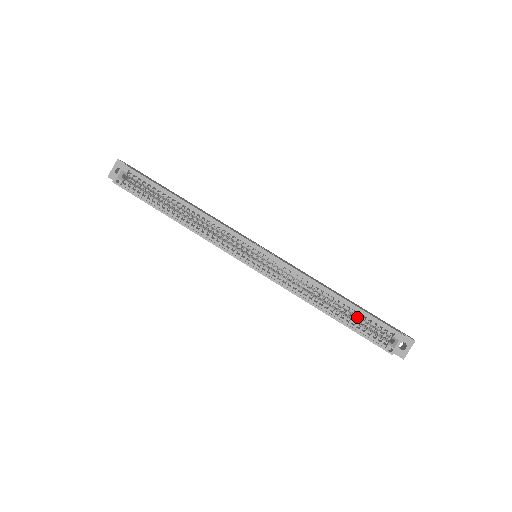
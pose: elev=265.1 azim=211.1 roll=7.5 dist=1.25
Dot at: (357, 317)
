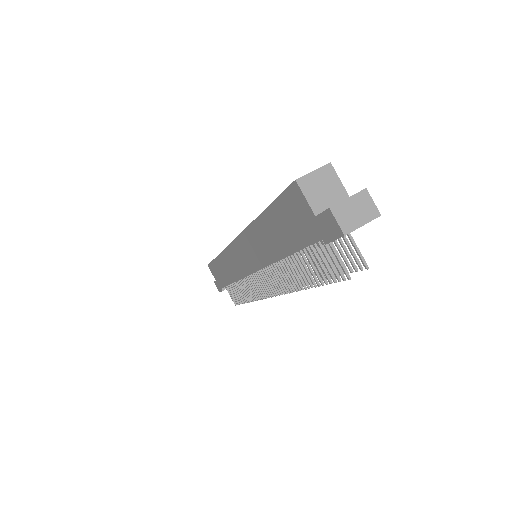
Dot at: occluded
